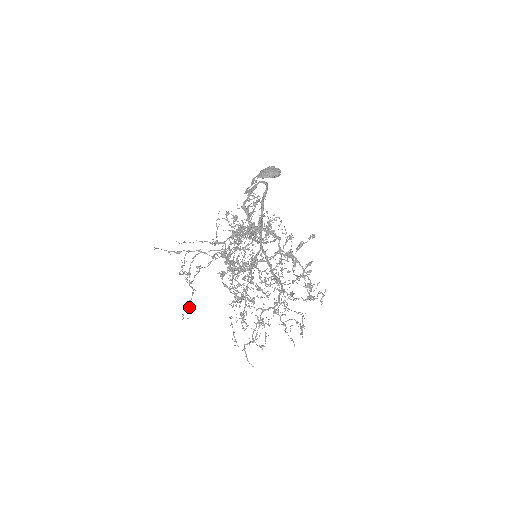
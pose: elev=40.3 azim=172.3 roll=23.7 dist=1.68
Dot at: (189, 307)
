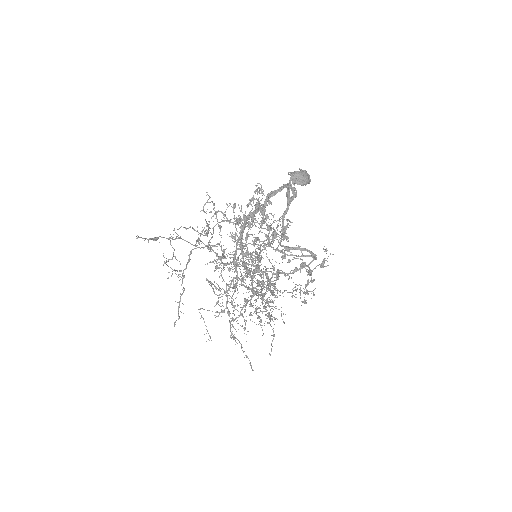
Dot at: (183, 313)
